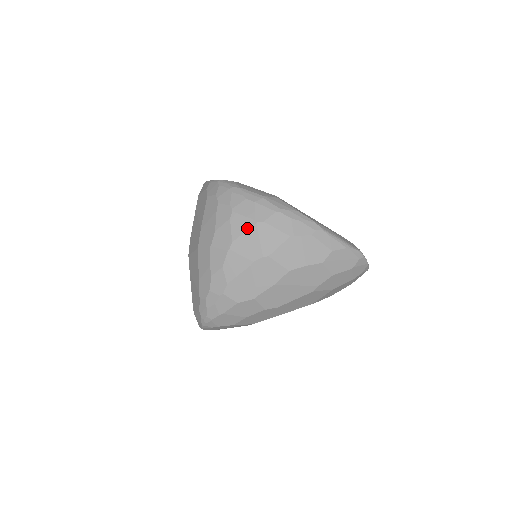
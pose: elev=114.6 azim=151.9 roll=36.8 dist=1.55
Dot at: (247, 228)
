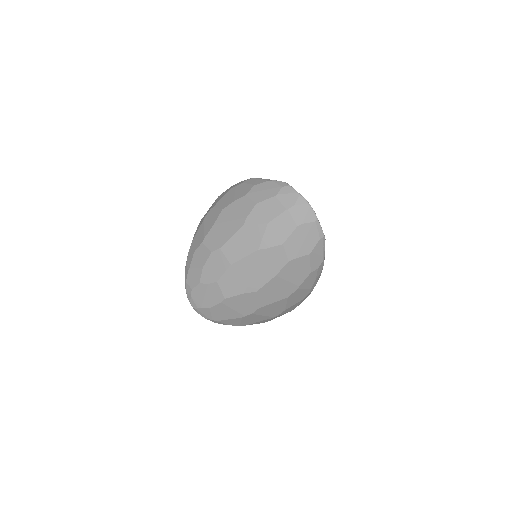
Dot at: occluded
